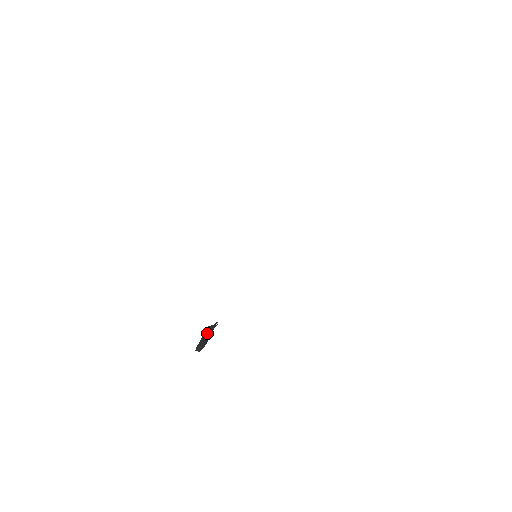
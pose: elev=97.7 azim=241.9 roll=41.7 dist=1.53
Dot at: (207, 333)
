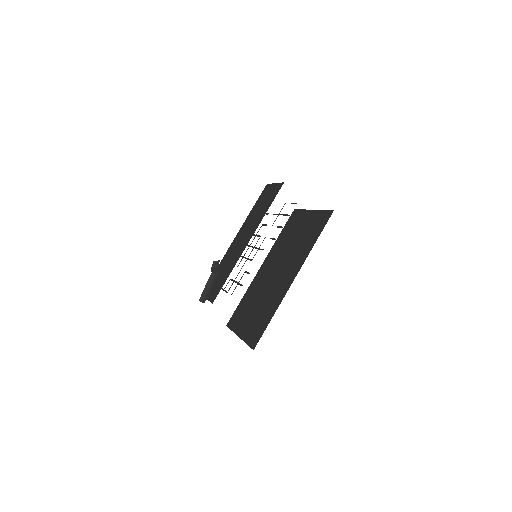
Dot at: (209, 281)
